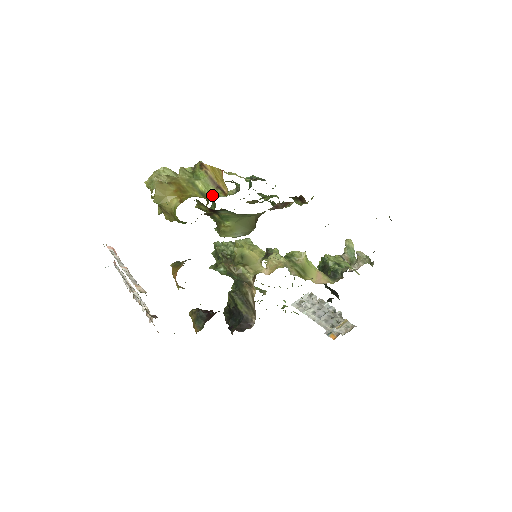
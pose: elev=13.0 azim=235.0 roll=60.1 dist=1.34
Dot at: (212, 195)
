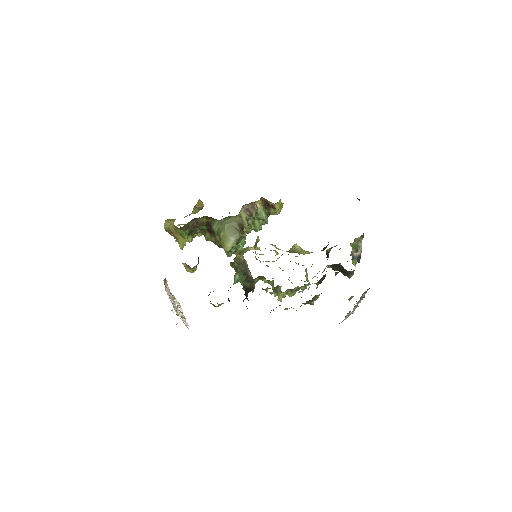
Dot at: (197, 212)
